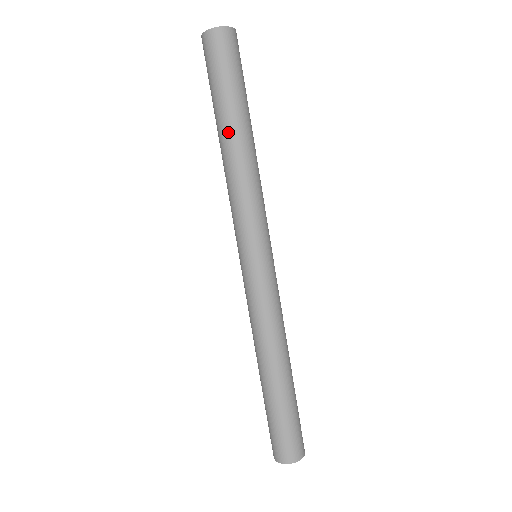
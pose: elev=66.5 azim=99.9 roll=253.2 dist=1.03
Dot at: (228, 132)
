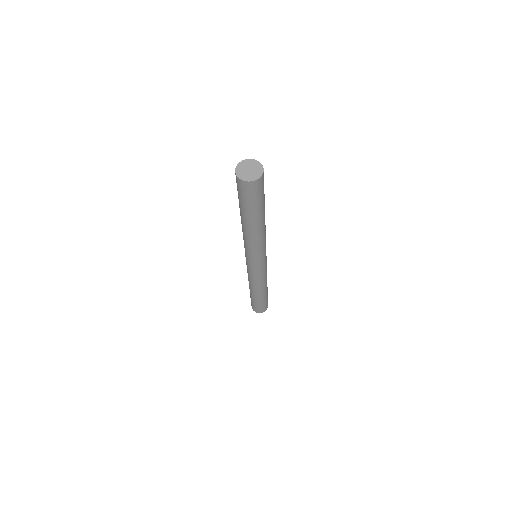
Dot at: (249, 224)
